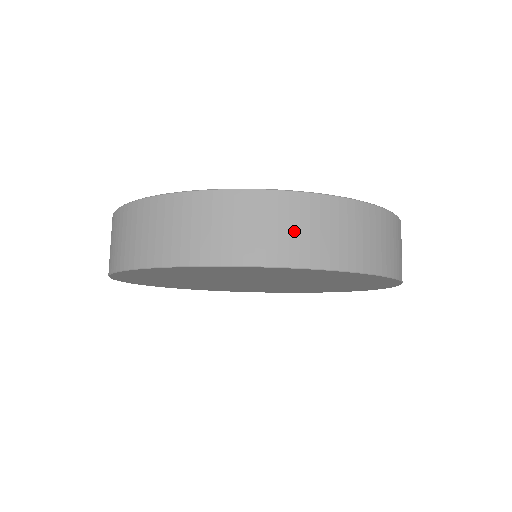
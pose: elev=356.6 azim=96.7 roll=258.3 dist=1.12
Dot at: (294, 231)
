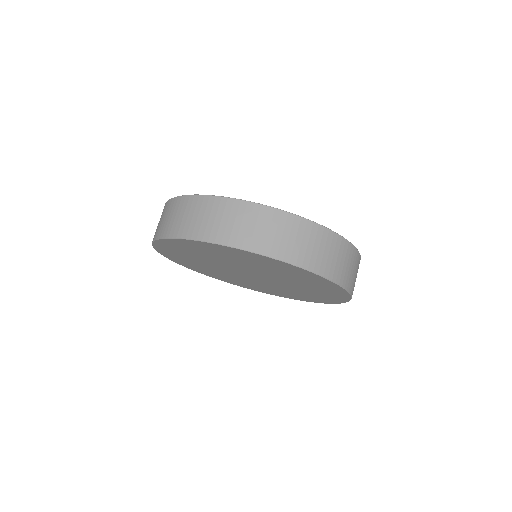
Dot at: (350, 269)
